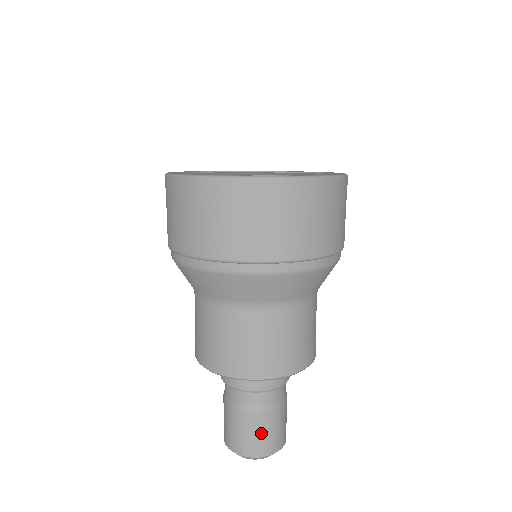
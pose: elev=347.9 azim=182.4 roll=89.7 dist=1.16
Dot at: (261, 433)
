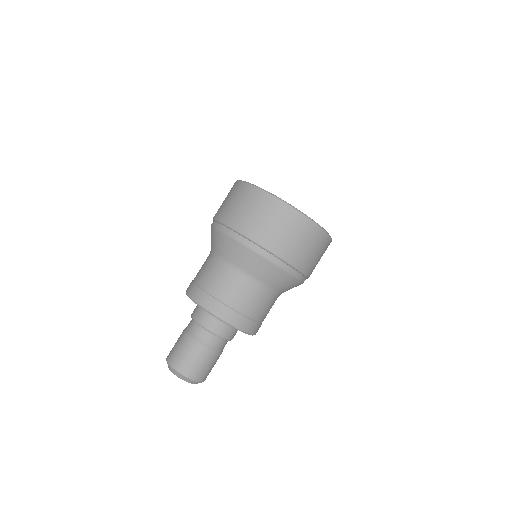
Dot at: (203, 364)
